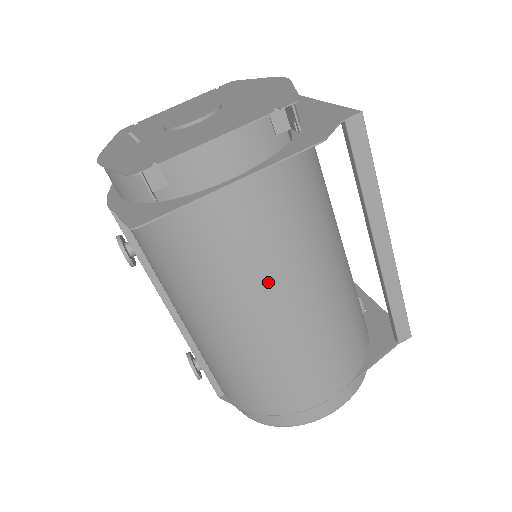
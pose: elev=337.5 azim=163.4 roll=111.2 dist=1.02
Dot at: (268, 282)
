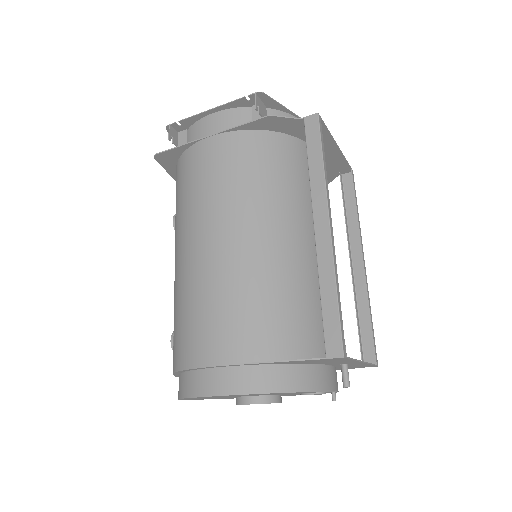
Dot at: (207, 211)
